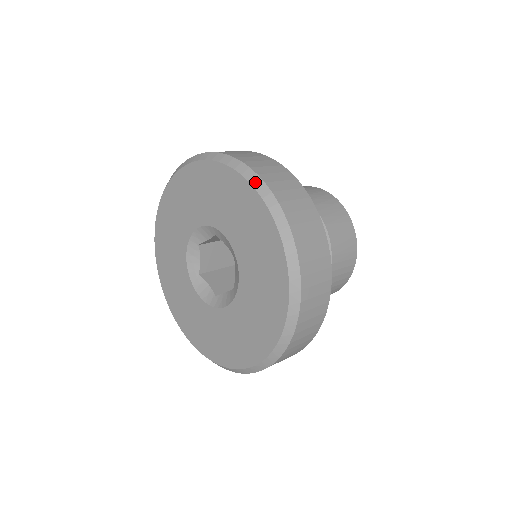
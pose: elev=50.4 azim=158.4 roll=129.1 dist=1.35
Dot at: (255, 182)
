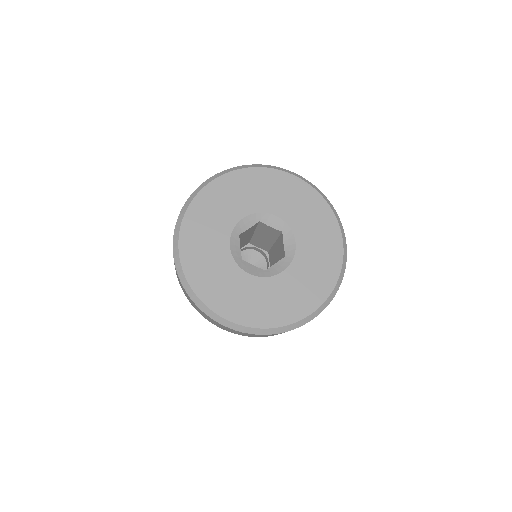
Dot at: (298, 176)
